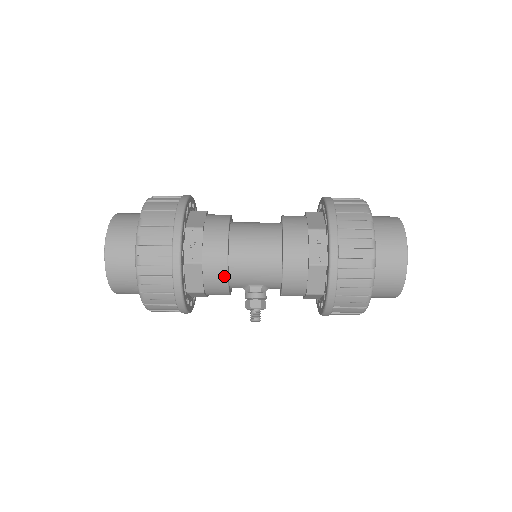
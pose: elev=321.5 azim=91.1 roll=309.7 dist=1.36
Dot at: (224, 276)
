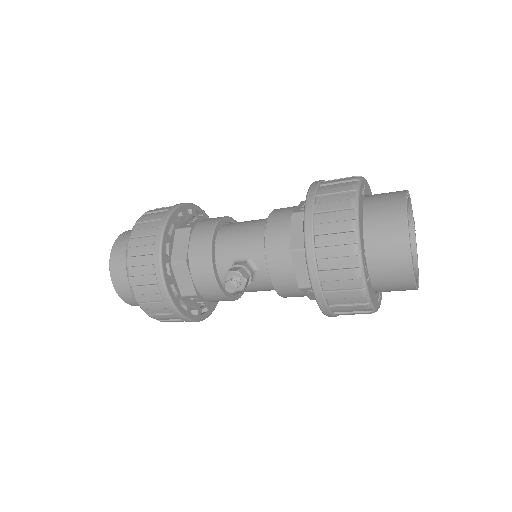
Dot at: (209, 239)
